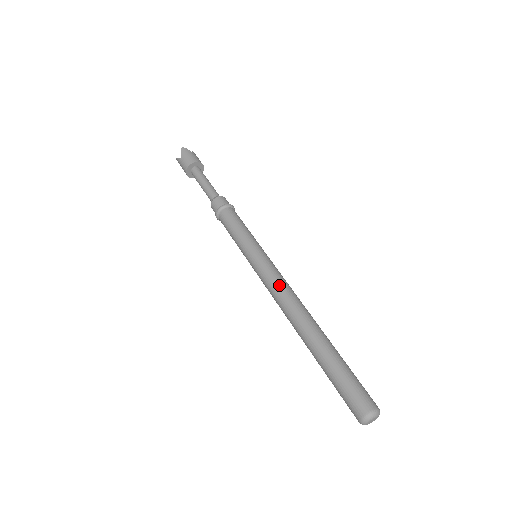
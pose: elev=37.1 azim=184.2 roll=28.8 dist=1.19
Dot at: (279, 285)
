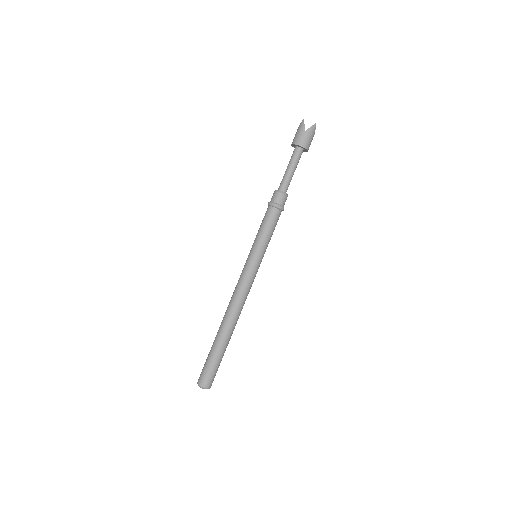
Dot at: (246, 292)
